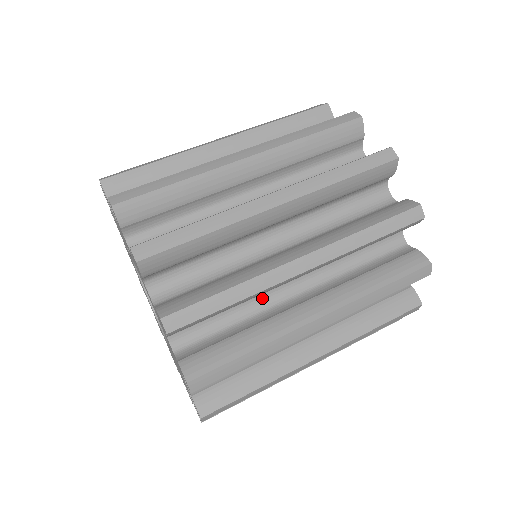
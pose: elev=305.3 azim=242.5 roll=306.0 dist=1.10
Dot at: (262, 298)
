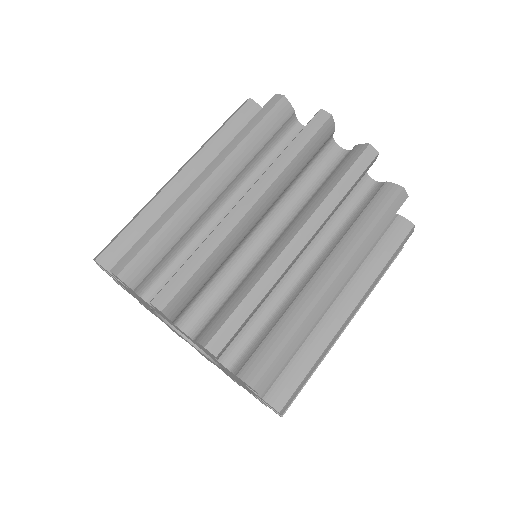
Dot at: occluded
